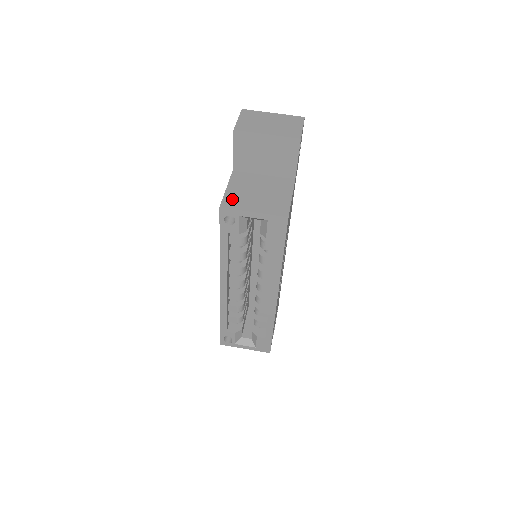
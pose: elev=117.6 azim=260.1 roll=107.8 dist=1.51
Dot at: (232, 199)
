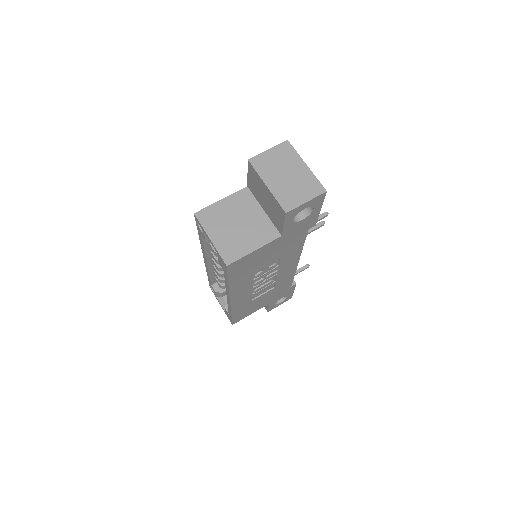
Dot at: (211, 214)
